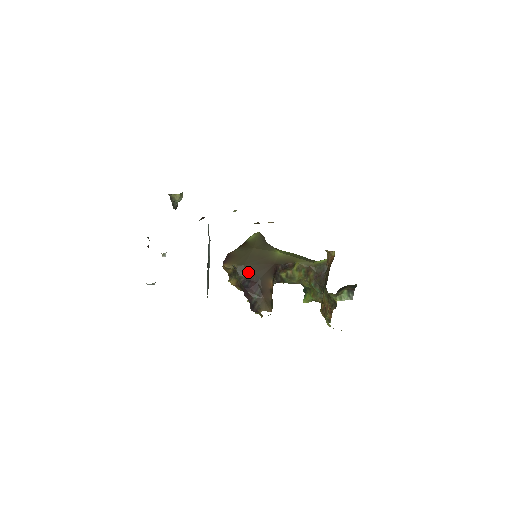
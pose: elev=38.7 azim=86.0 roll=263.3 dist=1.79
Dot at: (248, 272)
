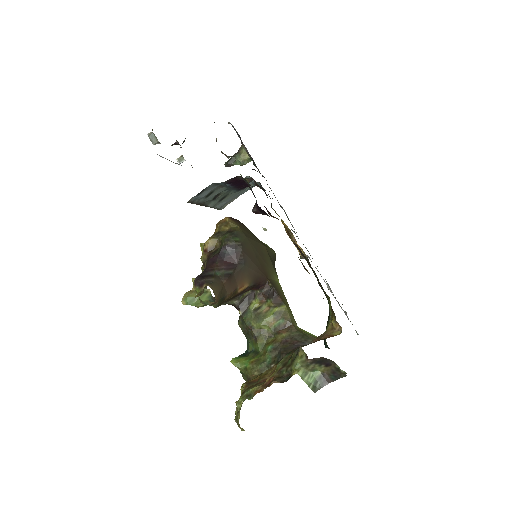
Dot at: (243, 245)
